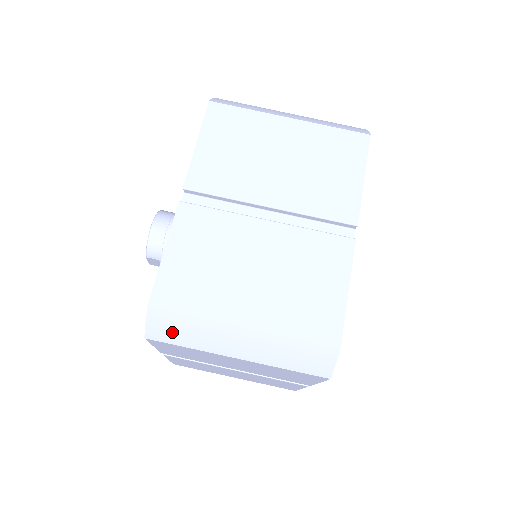
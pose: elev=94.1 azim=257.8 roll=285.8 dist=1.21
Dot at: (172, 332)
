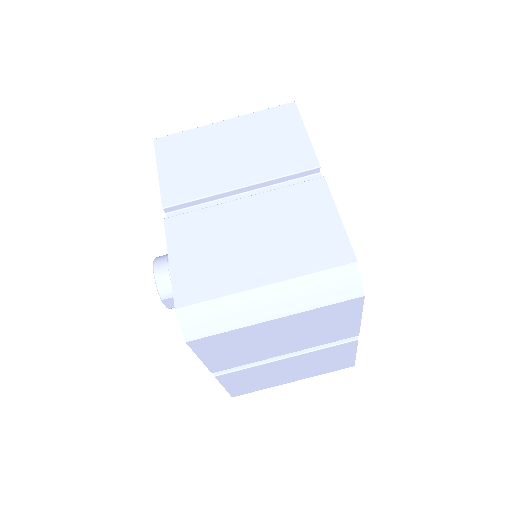
Dot at: (207, 323)
